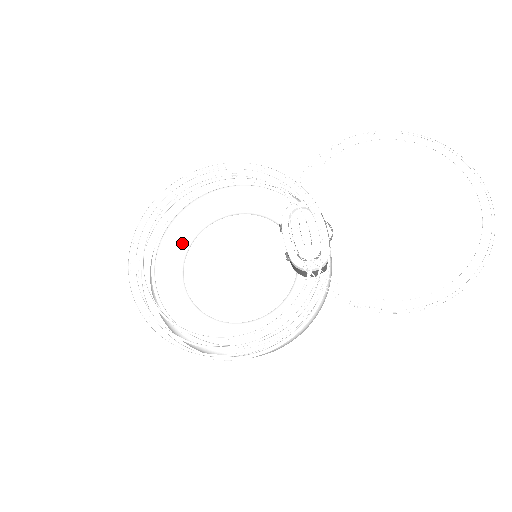
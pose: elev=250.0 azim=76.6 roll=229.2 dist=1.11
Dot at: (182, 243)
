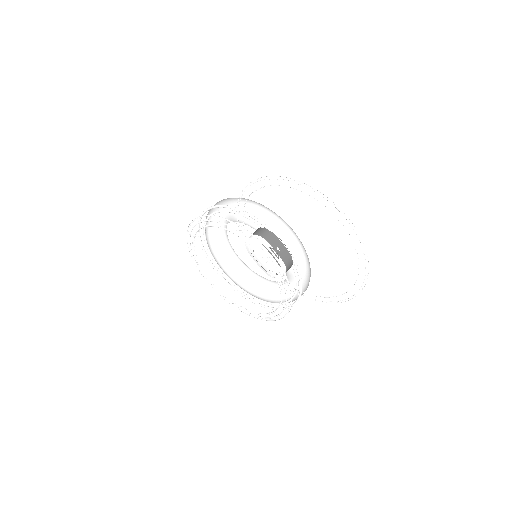
Dot at: (224, 234)
